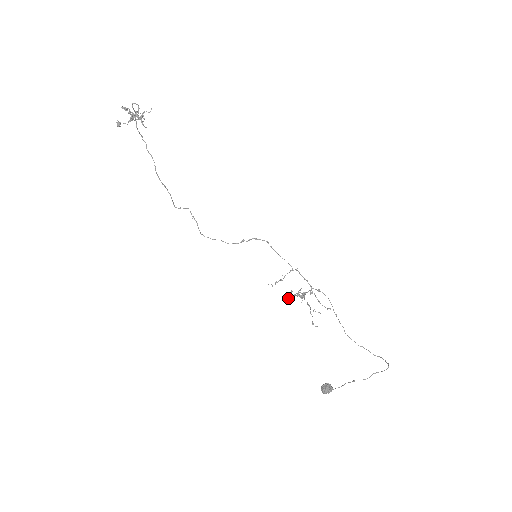
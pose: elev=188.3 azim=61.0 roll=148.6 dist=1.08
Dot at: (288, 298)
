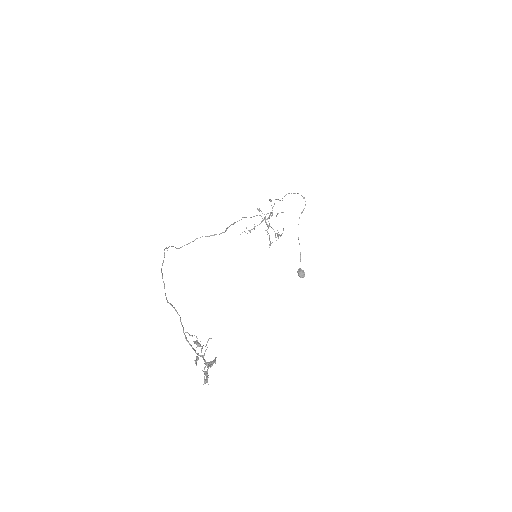
Dot at: (269, 245)
